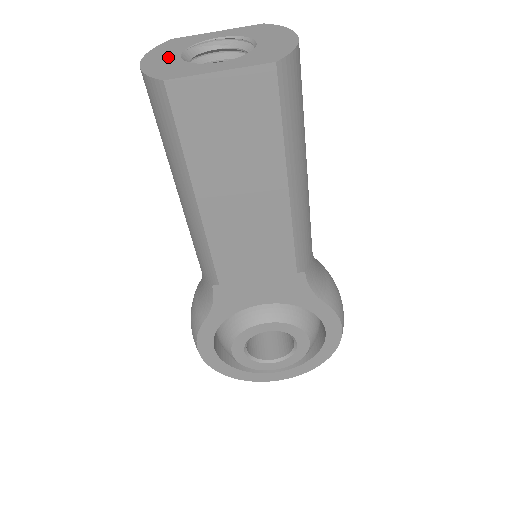
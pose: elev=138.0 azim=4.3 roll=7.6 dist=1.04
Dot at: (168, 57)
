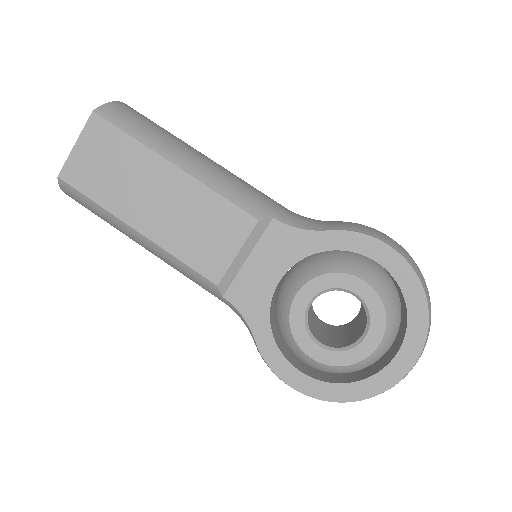
Dot at: occluded
